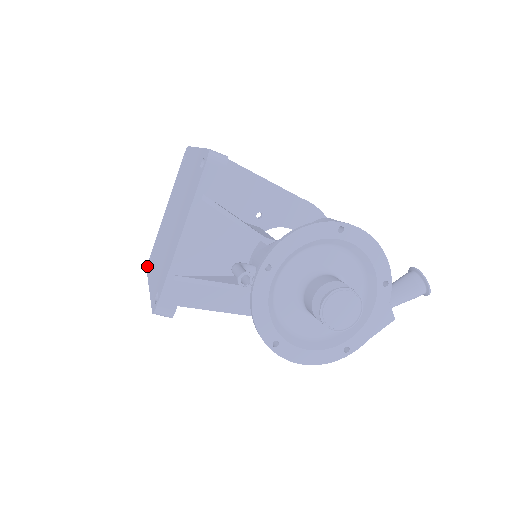
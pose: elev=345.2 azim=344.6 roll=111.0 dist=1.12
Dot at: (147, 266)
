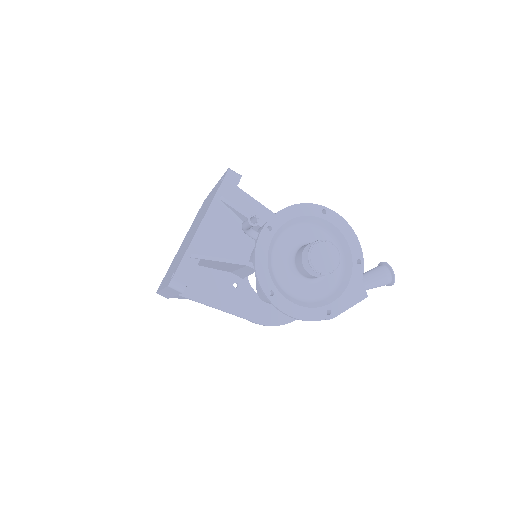
Dot at: (157, 290)
